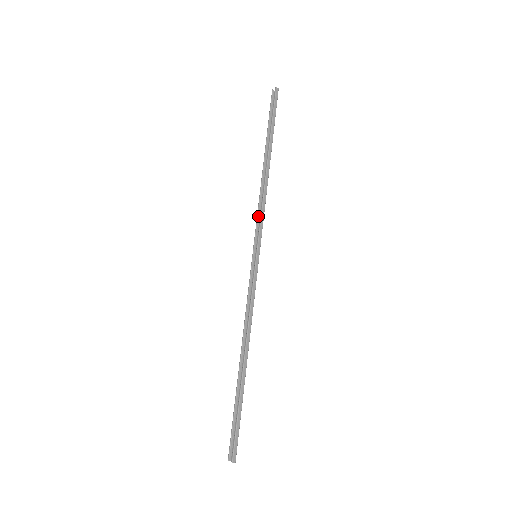
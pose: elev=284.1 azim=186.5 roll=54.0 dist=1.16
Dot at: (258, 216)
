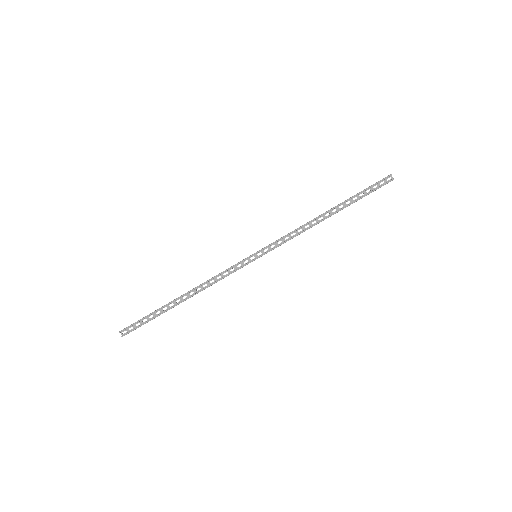
Dot at: (285, 237)
